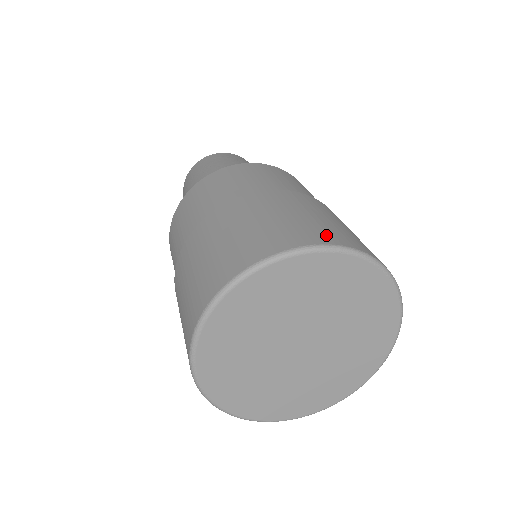
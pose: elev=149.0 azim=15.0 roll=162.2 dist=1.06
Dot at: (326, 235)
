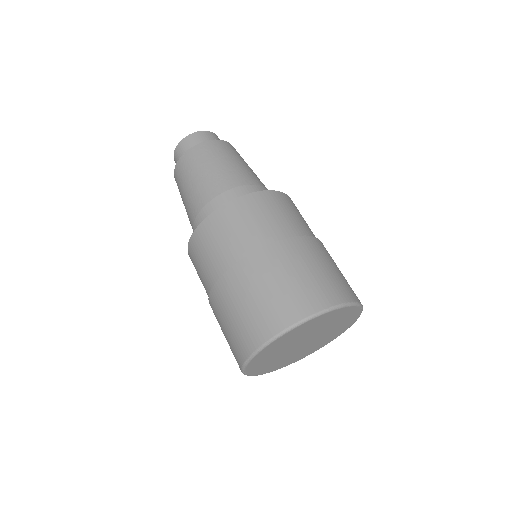
Dot at: (308, 303)
